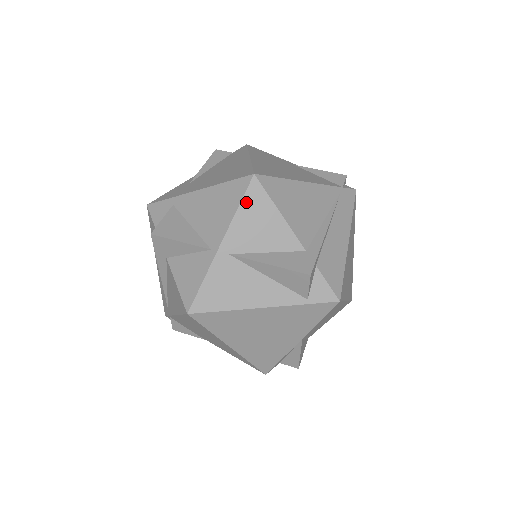
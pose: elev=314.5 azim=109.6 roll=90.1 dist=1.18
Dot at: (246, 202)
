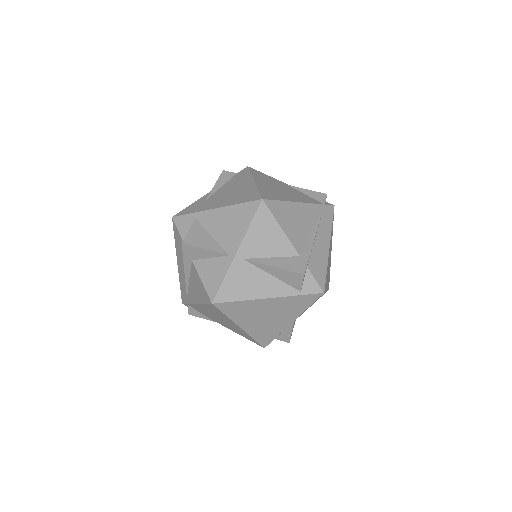
Dot at: (256, 220)
